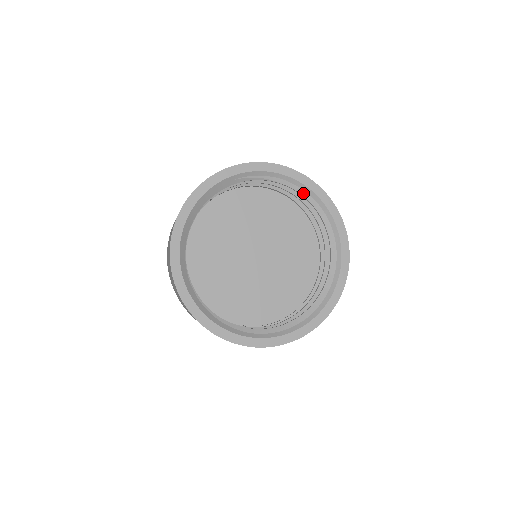
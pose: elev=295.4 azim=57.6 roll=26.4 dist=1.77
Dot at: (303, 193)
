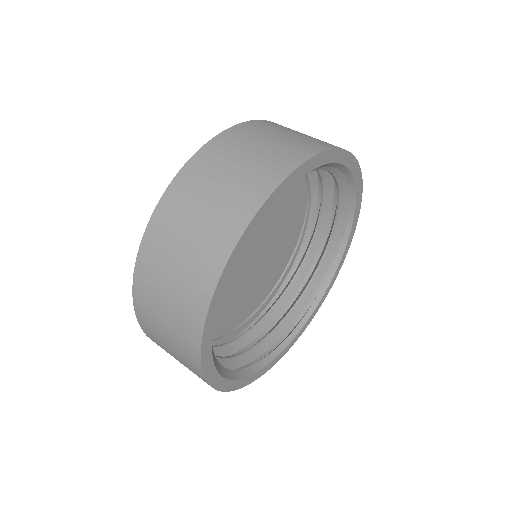
Dot at: occluded
